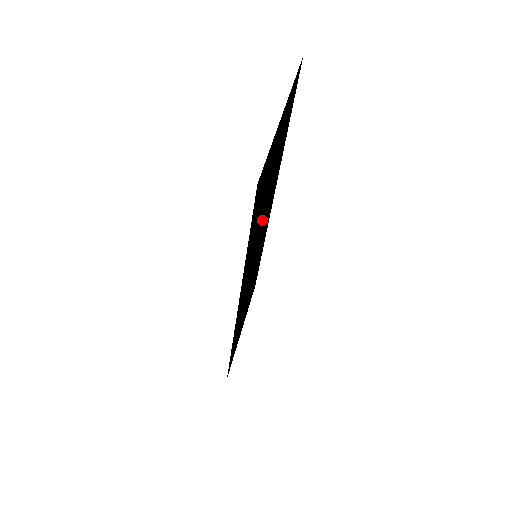
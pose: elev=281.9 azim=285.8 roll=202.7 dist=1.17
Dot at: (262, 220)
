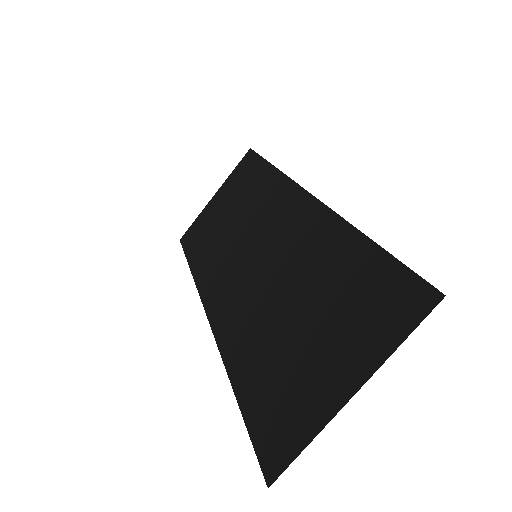
Dot at: (277, 291)
